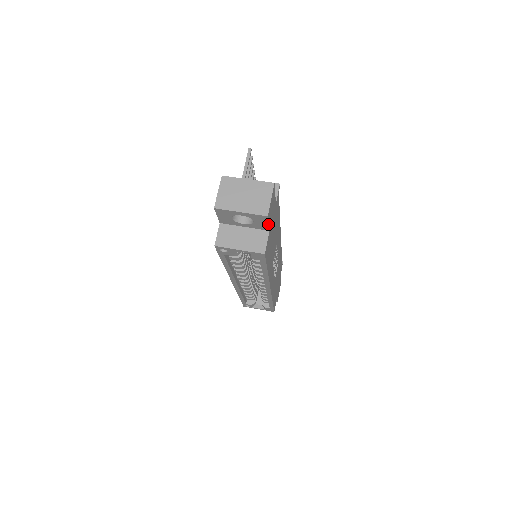
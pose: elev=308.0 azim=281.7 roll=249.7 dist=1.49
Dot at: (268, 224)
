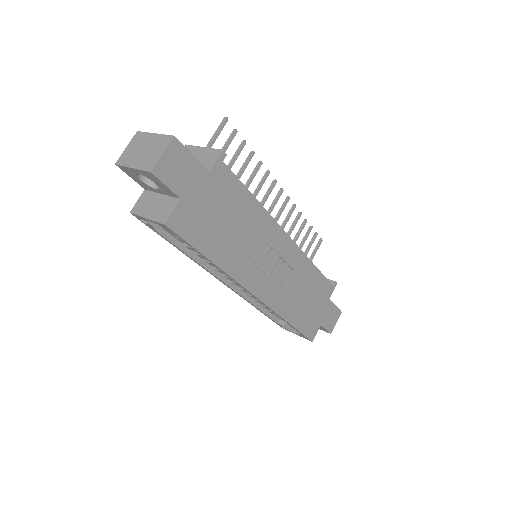
Dot at: (167, 187)
